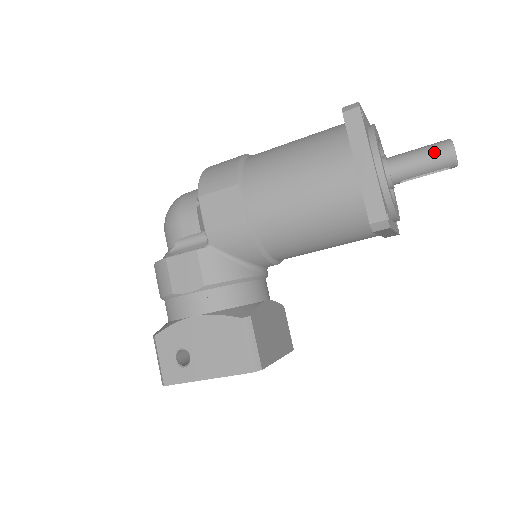
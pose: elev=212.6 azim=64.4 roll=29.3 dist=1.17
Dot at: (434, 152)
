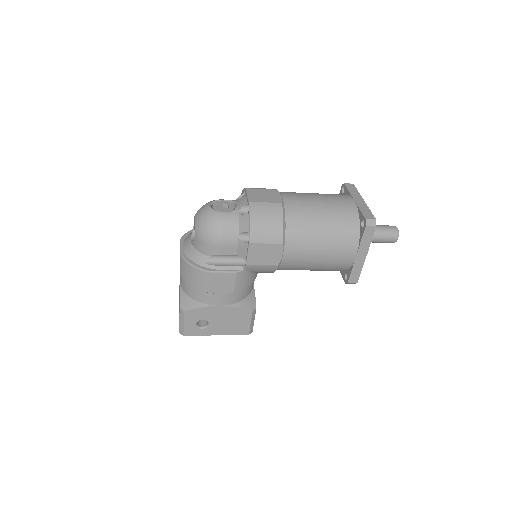
Dot at: (388, 237)
